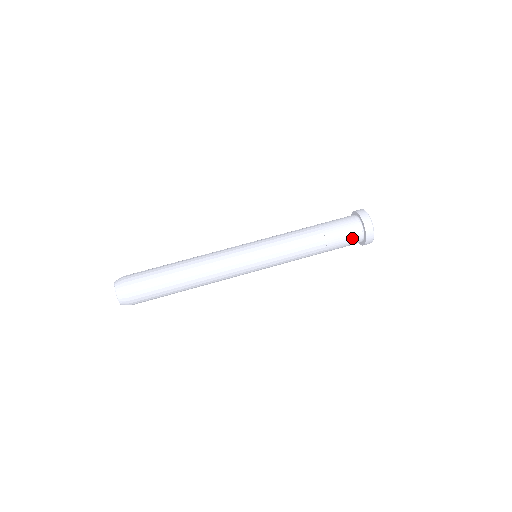
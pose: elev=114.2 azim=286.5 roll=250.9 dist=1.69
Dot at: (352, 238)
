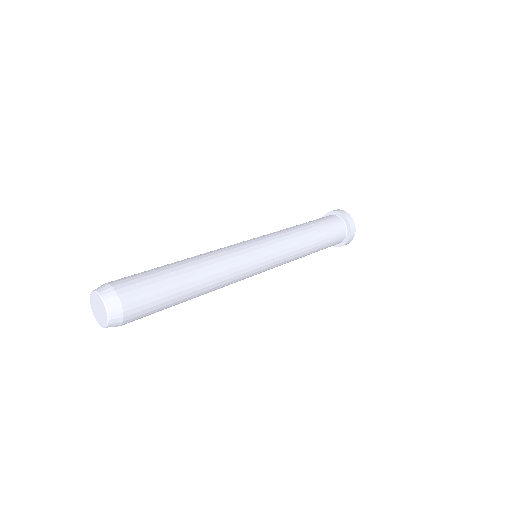
Dot at: (338, 240)
